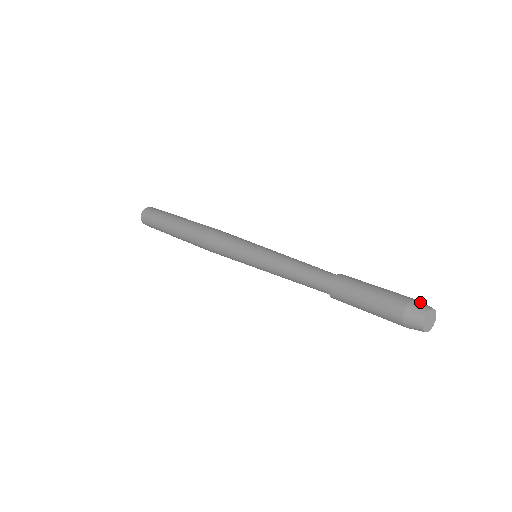
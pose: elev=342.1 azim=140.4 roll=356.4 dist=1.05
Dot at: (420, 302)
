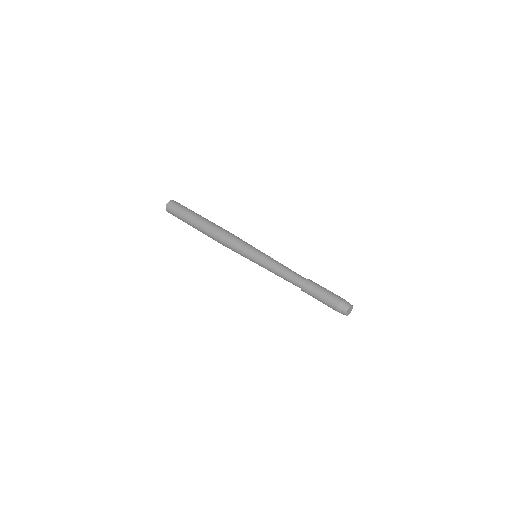
Dot at: (343, 304)
